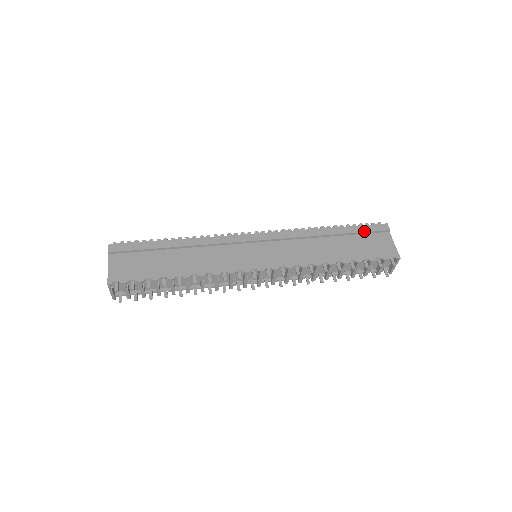
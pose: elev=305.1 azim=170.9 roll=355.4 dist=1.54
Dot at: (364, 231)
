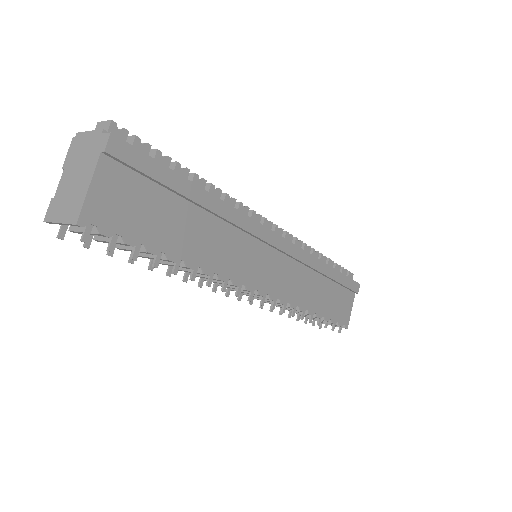
Dot at: (346, 285)
